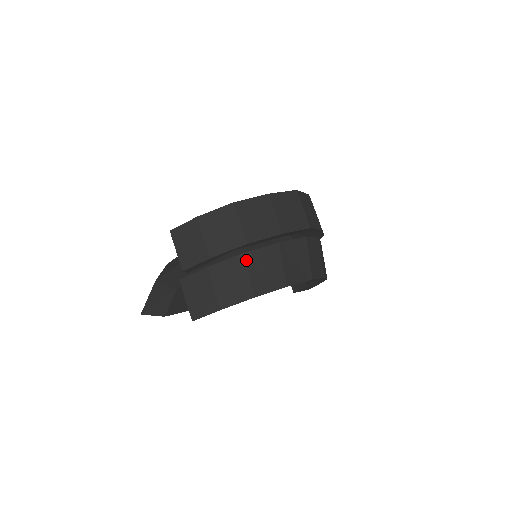
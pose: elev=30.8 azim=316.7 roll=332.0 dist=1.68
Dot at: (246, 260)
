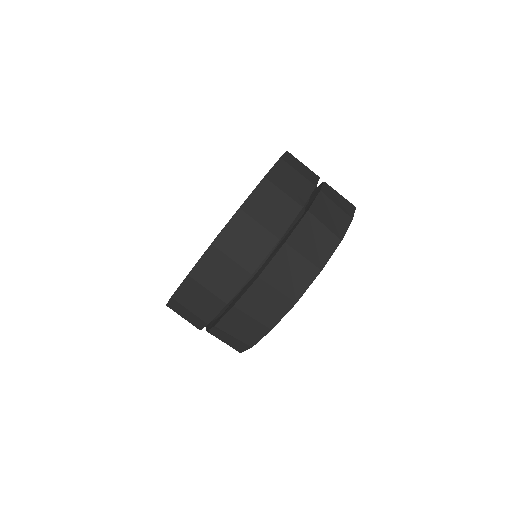
Dot at: (221, 329)
